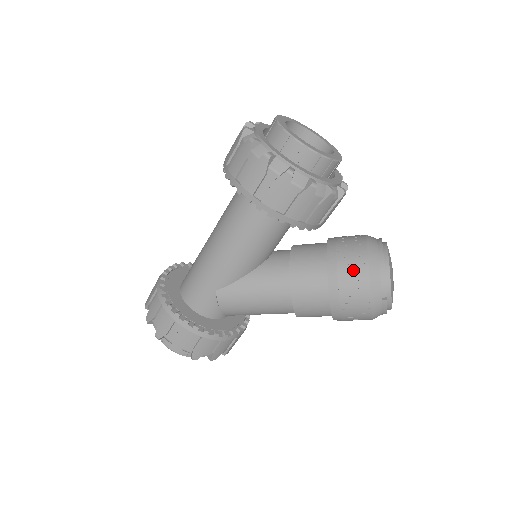
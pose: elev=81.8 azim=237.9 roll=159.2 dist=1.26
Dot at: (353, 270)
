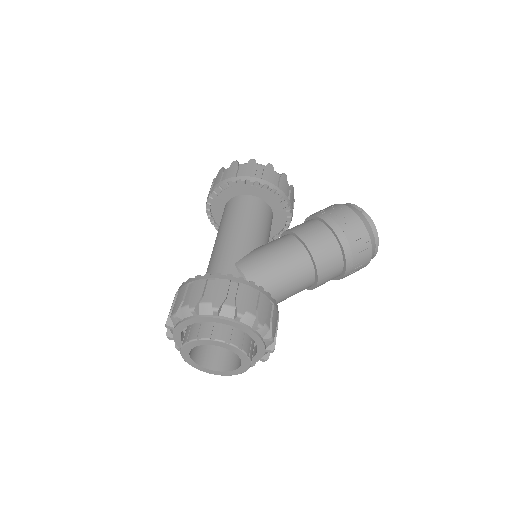
Dot at: (328, 208)
